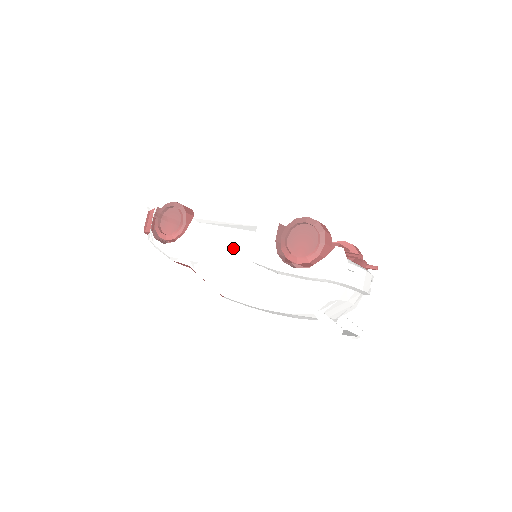
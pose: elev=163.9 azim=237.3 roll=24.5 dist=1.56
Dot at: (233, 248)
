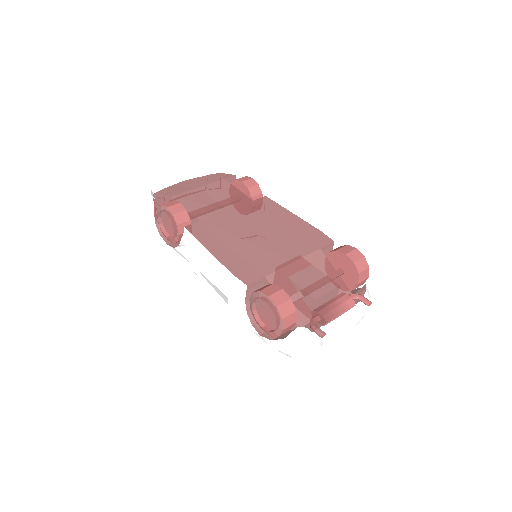
Dot at: (217, 280)
